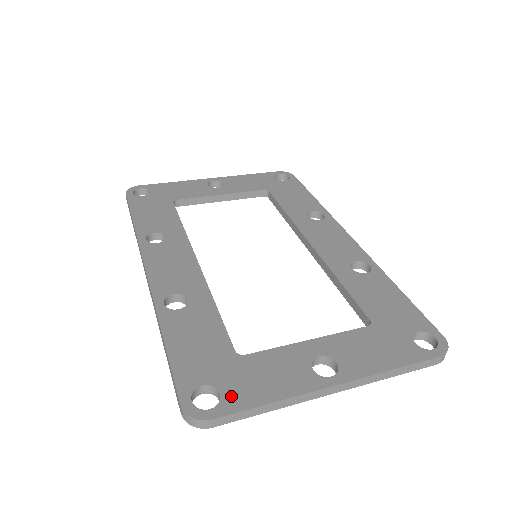
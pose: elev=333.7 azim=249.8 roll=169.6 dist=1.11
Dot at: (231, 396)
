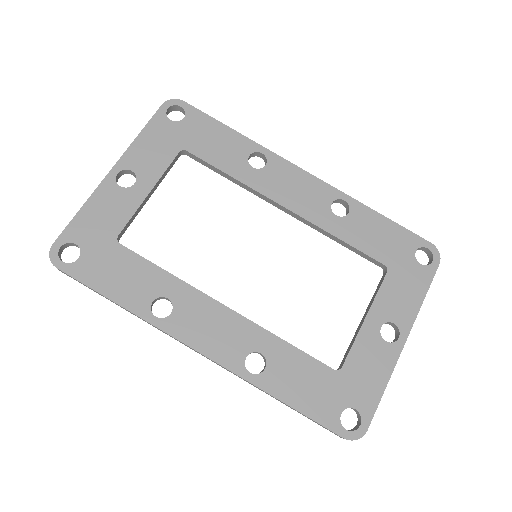
Dot at: (363, 405)
